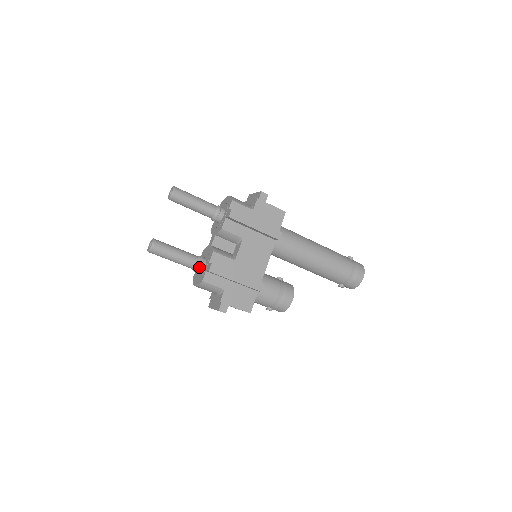
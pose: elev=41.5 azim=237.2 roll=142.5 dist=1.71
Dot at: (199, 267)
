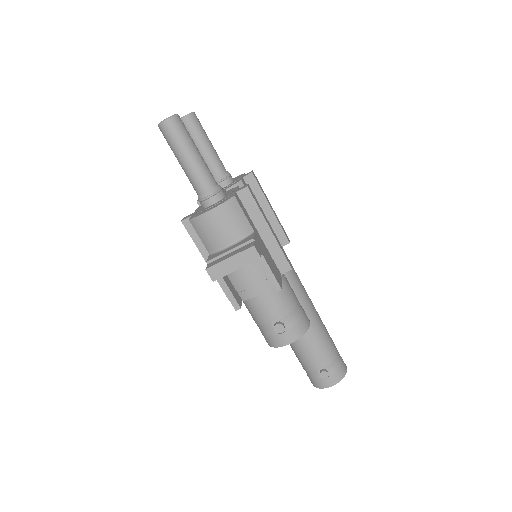
Dot at: (220, 190)
